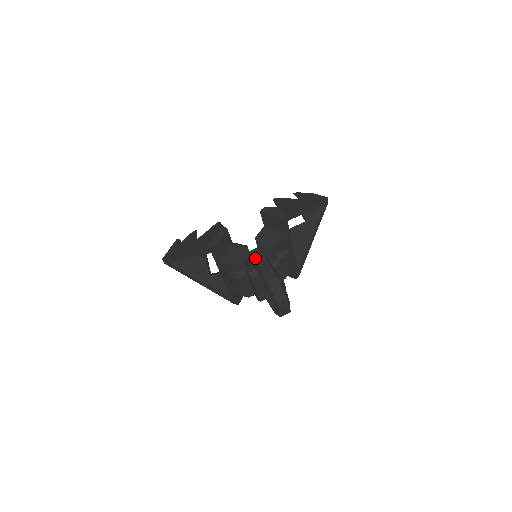
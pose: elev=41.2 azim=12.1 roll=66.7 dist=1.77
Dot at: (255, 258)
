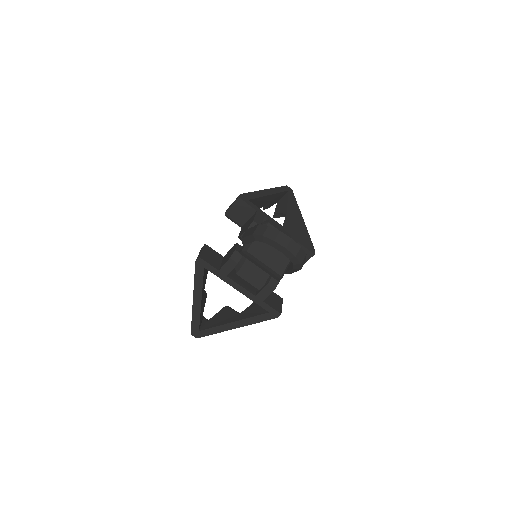
Dot at: occluded
